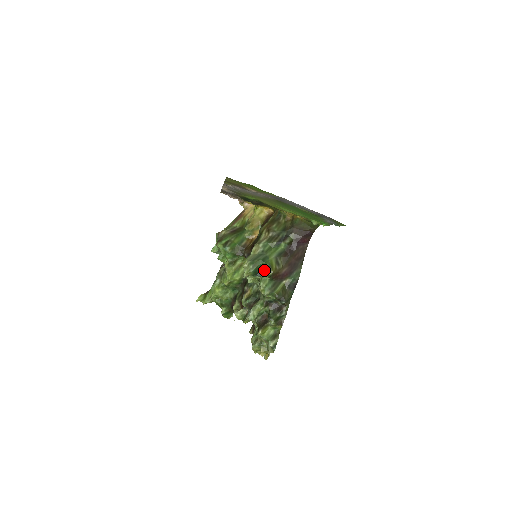
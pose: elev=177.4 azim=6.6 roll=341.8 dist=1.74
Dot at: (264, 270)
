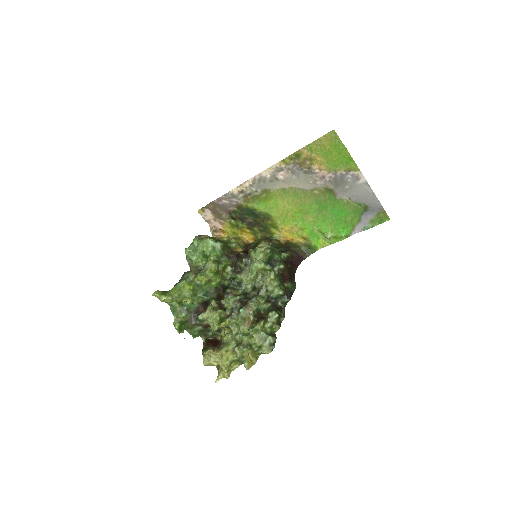
Dot at: (274, 263)
